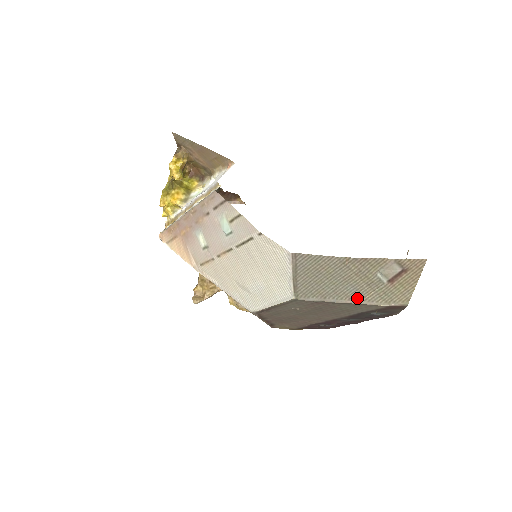
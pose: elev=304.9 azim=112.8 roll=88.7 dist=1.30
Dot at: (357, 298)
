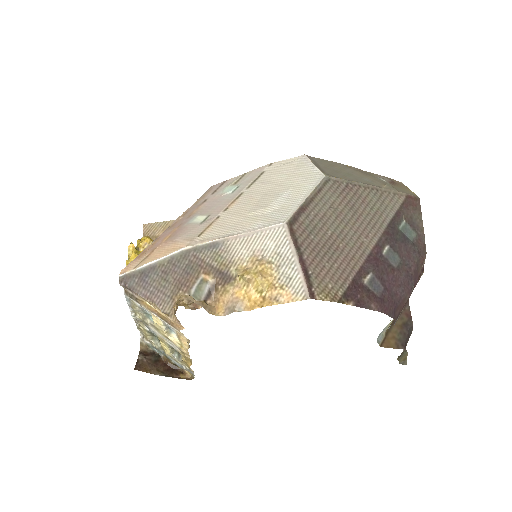
Dot at: (377, 186)
